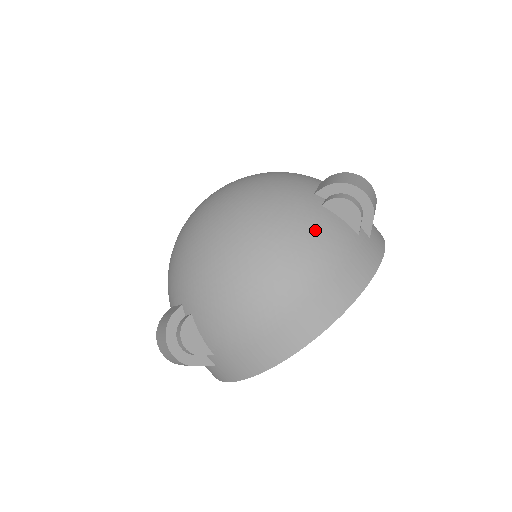
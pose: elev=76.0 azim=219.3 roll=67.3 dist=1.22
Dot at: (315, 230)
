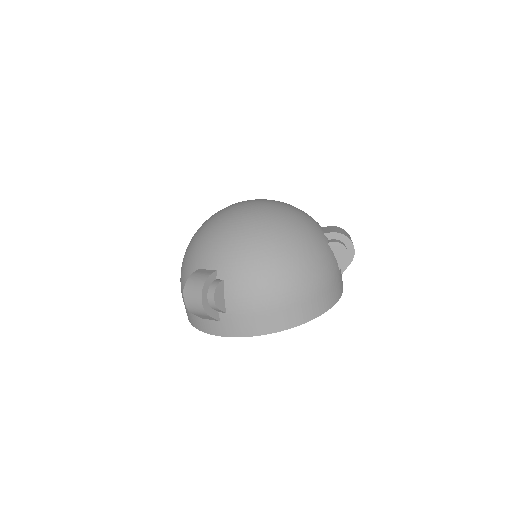
Dot at: (324, 257)
